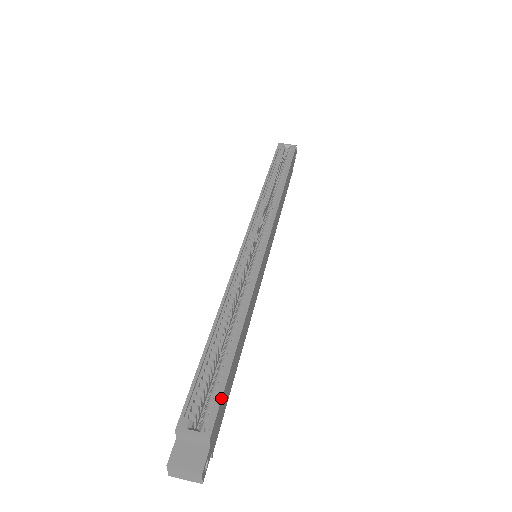
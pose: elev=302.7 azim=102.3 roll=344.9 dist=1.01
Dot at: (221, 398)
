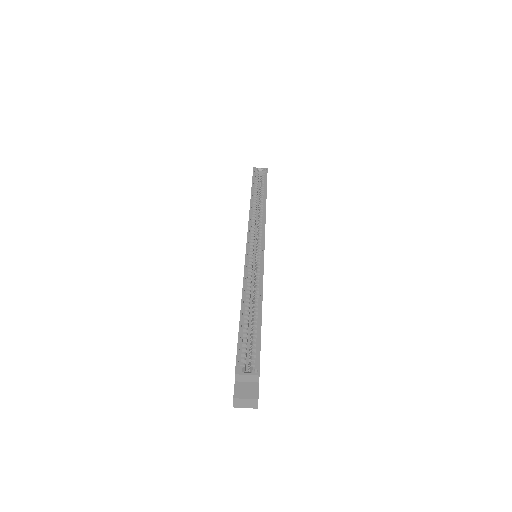
Dot at: occluded
